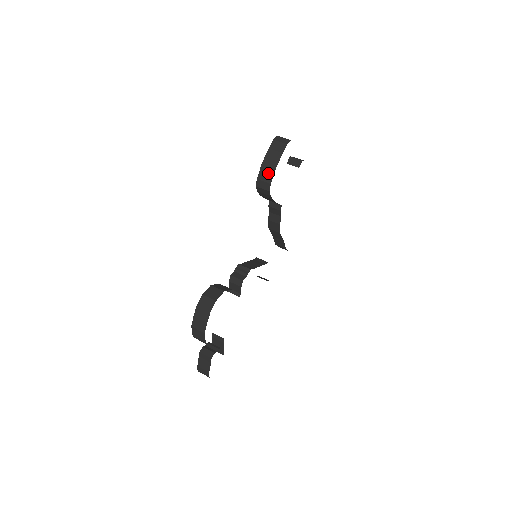
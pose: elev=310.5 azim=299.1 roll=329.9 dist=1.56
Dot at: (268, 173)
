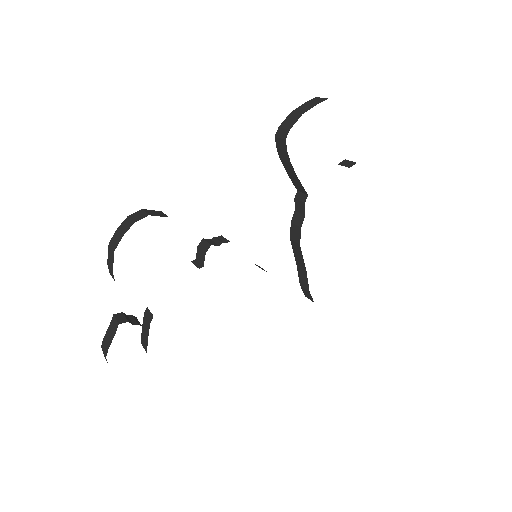
Dot at: (292, 120)
